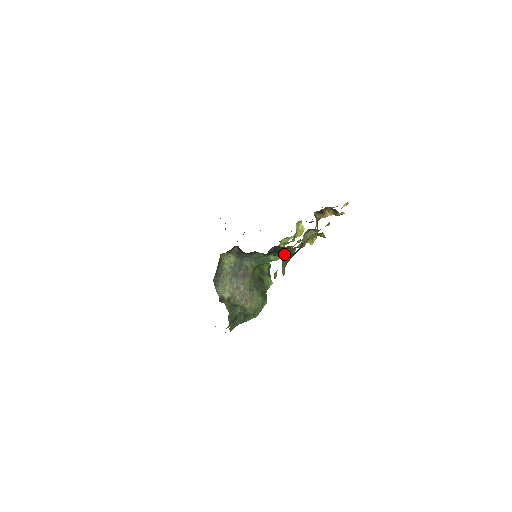
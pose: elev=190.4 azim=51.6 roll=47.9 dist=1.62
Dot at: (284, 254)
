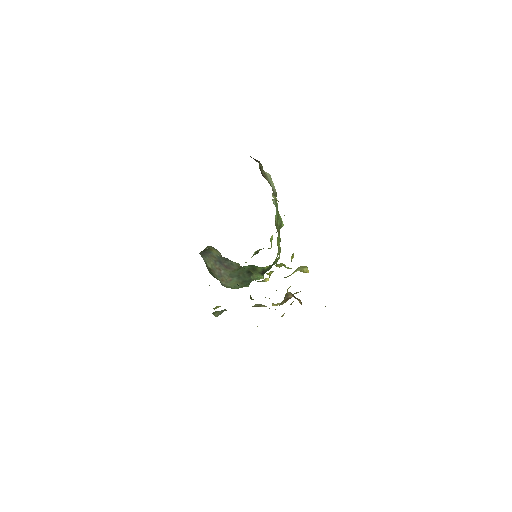
Dot at: occluded
